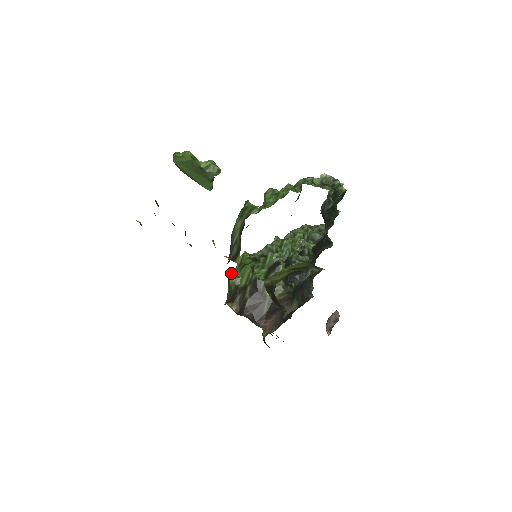
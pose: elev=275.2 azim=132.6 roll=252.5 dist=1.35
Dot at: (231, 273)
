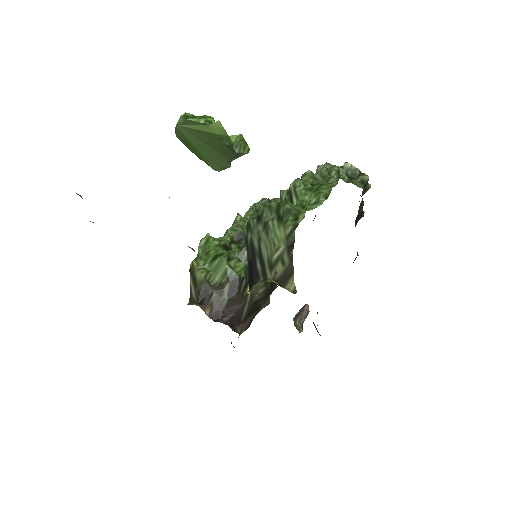
Dot at: (196, 264)
